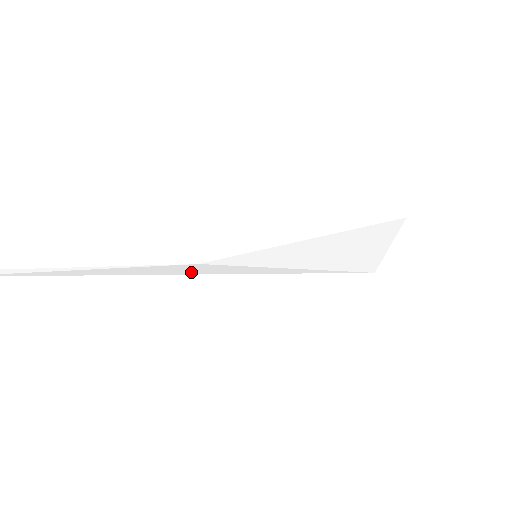
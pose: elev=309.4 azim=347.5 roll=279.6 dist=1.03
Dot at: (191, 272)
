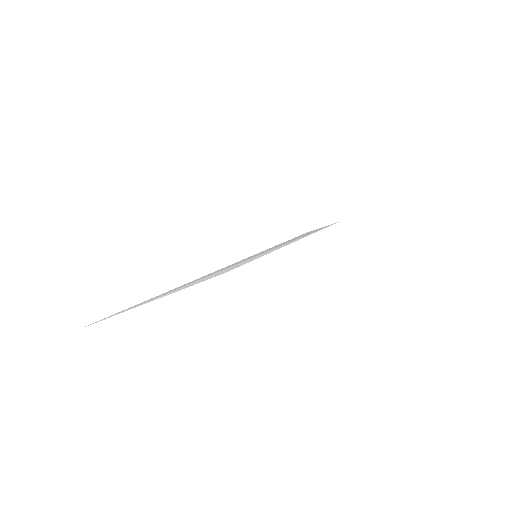
Dot at: occluded
